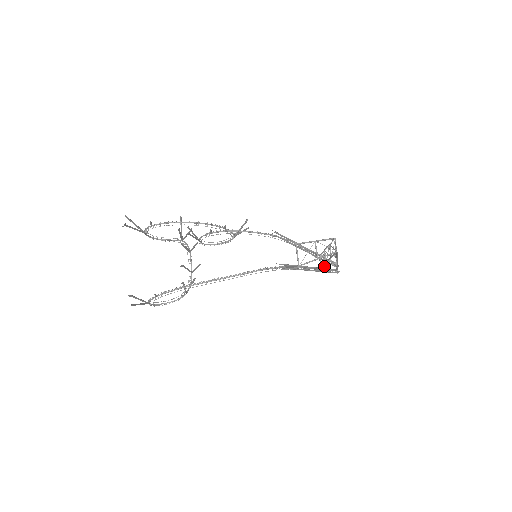
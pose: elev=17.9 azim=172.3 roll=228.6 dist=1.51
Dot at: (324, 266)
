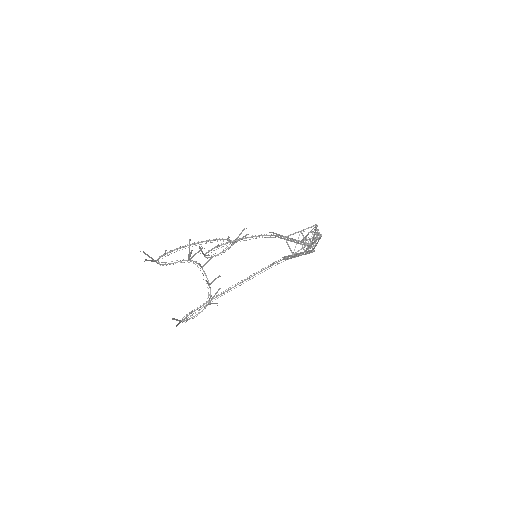
Dot at: occluded
